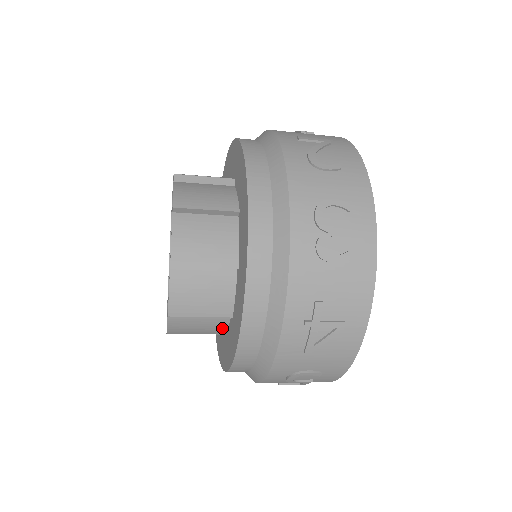
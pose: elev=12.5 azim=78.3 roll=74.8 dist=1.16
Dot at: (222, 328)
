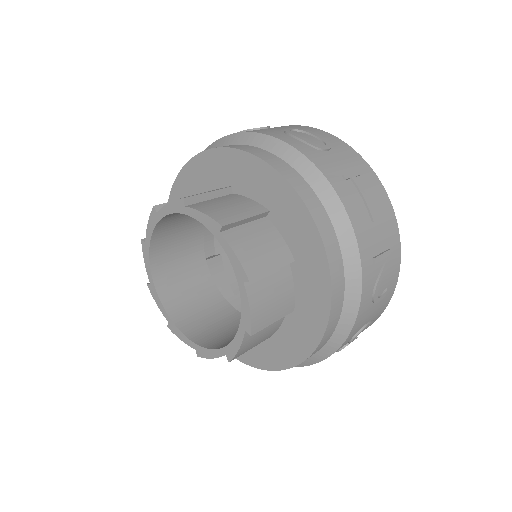
Dot at: occluded
